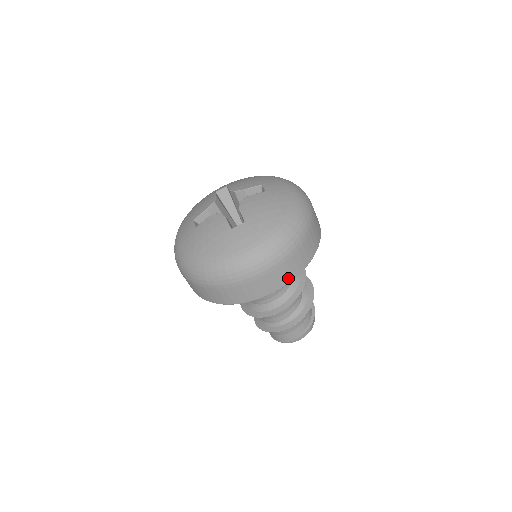
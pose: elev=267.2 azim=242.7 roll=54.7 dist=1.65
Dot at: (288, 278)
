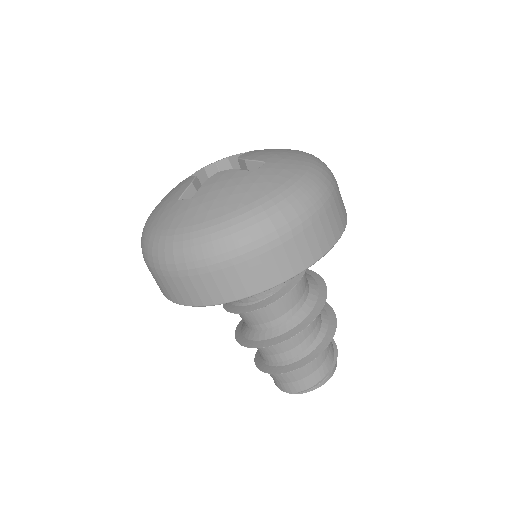
Dot at: (343, 221)
